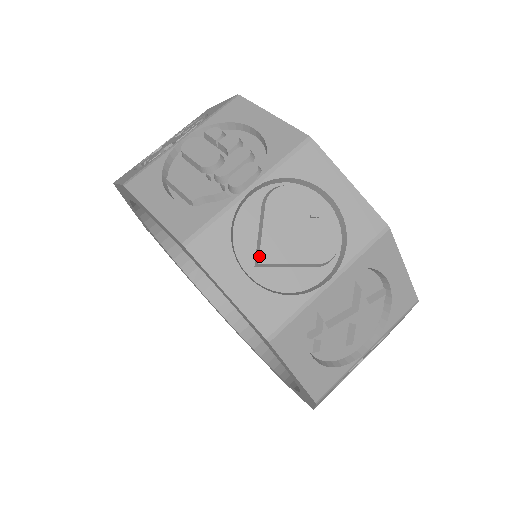
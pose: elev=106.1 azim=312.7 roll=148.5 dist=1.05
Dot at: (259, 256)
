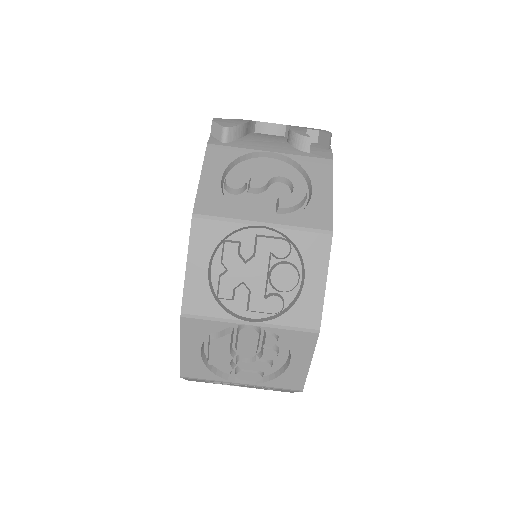
Dot at: occluded
